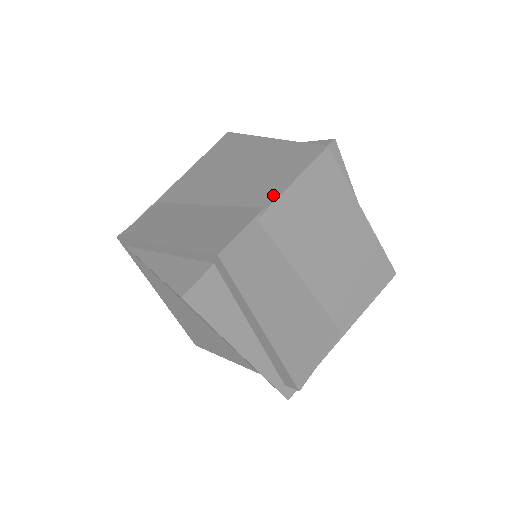
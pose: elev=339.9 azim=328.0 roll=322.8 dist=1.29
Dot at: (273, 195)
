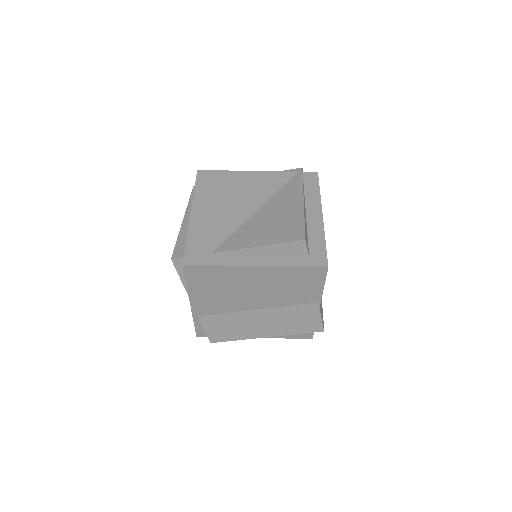
Dot at: (316, 297)
